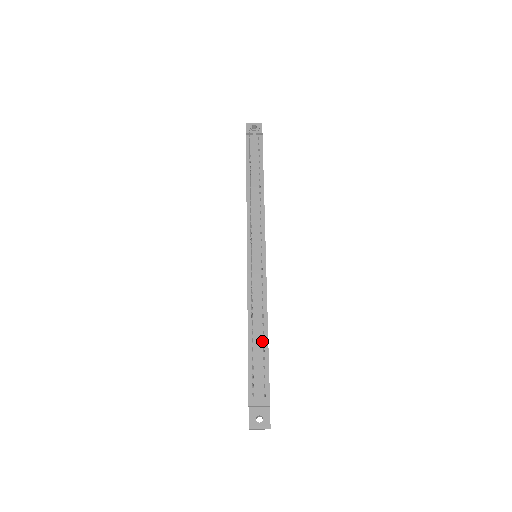
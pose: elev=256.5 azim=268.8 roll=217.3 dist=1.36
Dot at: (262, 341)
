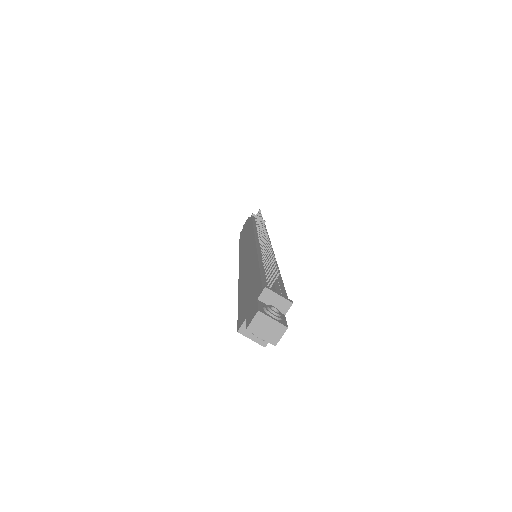
Dot at: occluded
